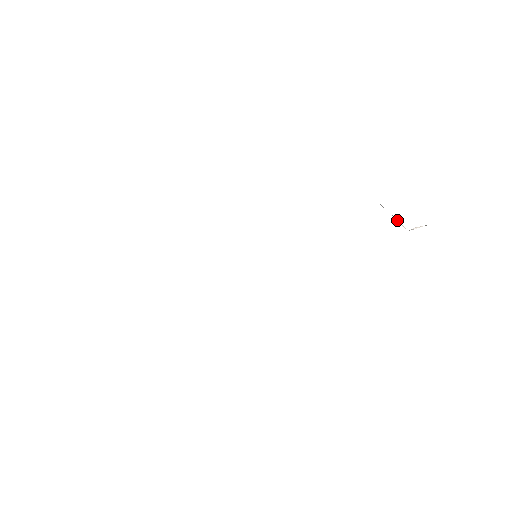
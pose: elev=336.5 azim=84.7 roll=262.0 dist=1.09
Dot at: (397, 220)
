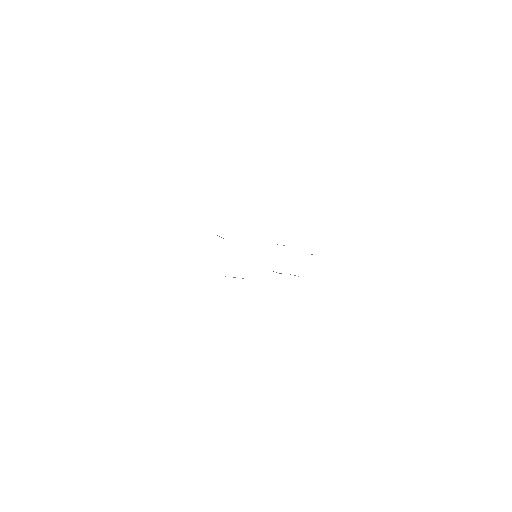
Dot at: occluded
